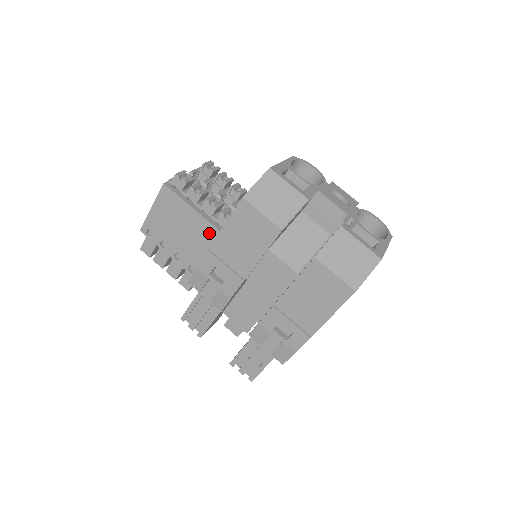
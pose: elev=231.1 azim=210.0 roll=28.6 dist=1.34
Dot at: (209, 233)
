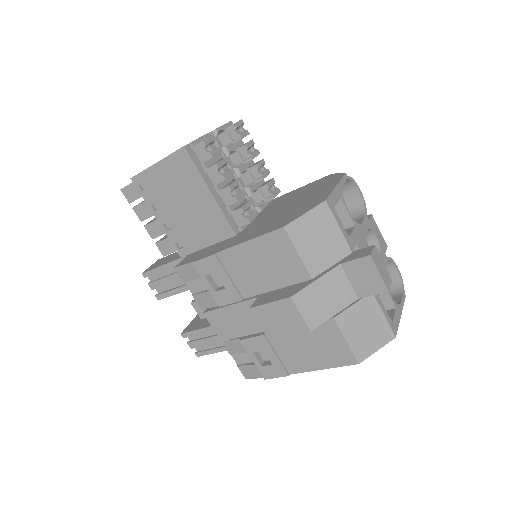
Dot at: (218, 224)
